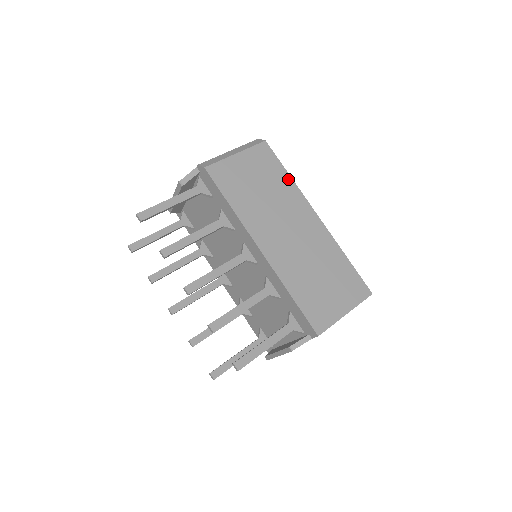
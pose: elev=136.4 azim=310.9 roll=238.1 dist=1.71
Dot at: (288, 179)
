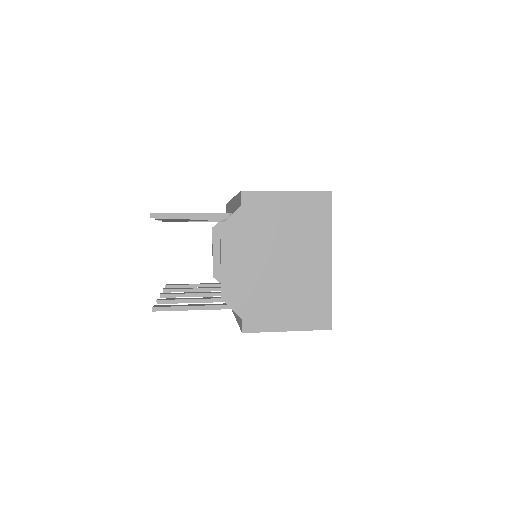
Dot at: occluded
